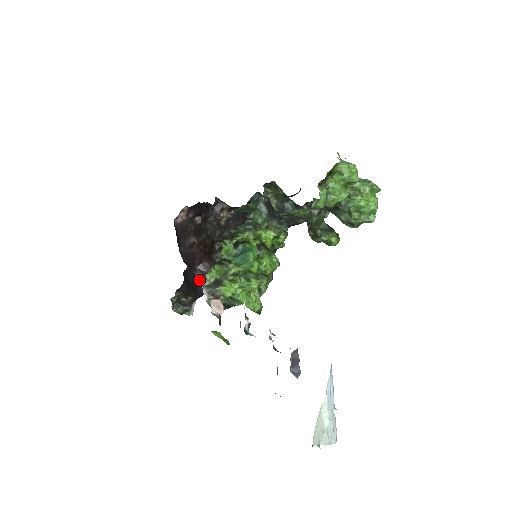
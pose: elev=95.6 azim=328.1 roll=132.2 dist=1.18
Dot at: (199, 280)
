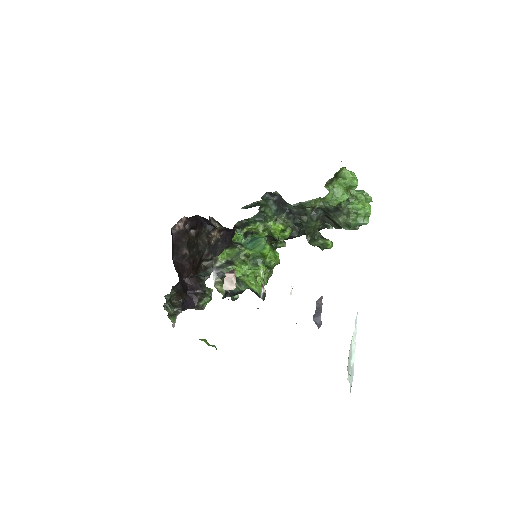
Dot at: (199, 275)
